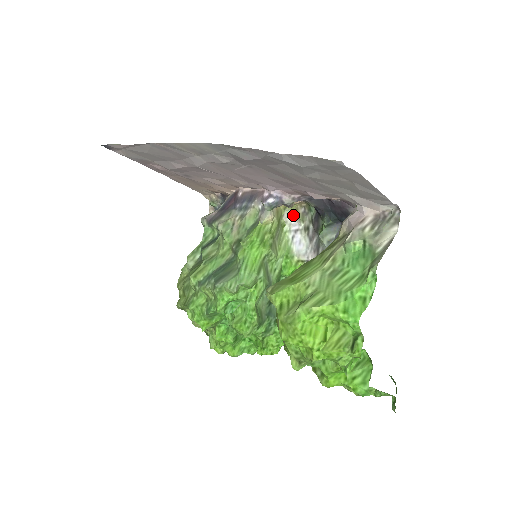
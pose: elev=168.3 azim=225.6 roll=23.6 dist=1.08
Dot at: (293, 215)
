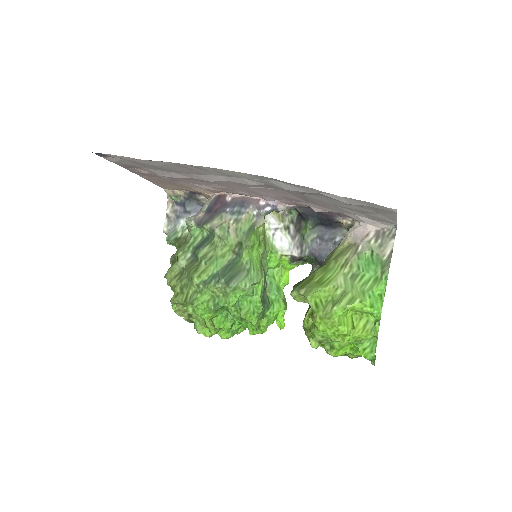
Dot at: (272, 215)
